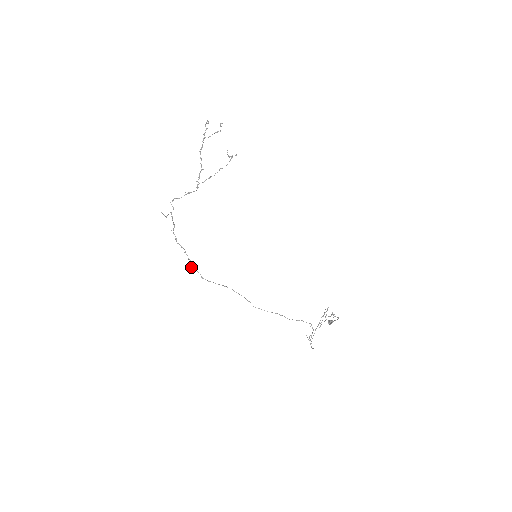
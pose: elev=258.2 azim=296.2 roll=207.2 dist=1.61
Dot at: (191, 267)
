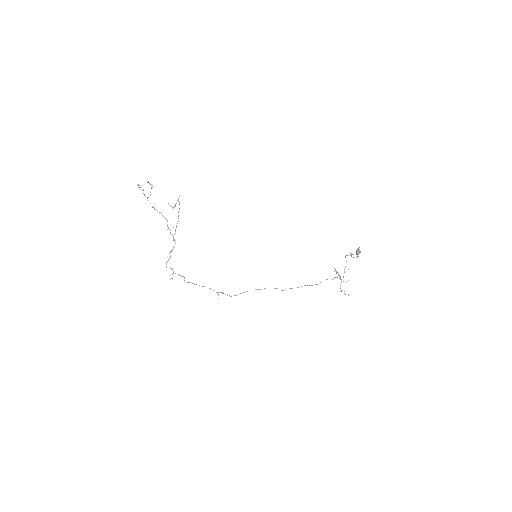
Dot at: occluded
